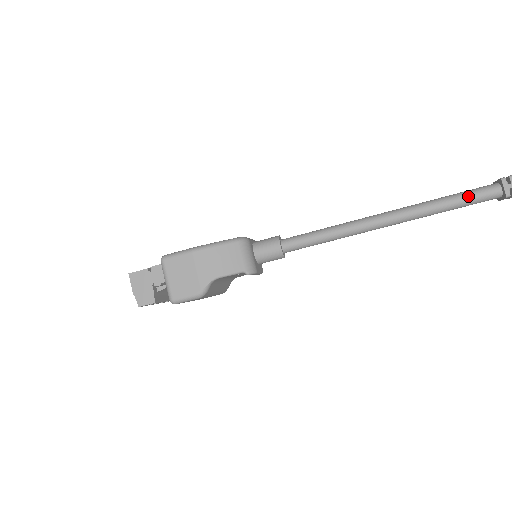
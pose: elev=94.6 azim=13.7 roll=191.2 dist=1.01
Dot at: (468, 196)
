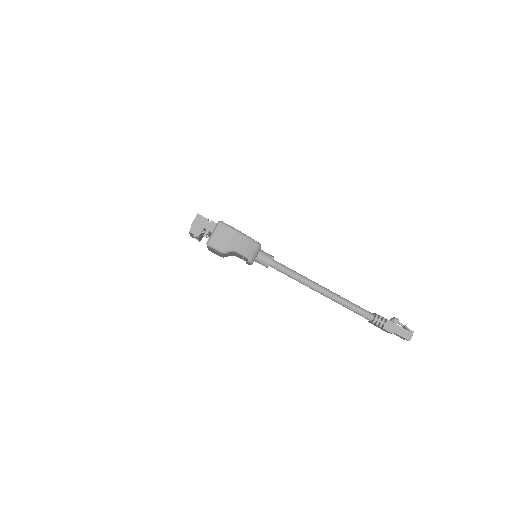
Dot at: (360, 310)
